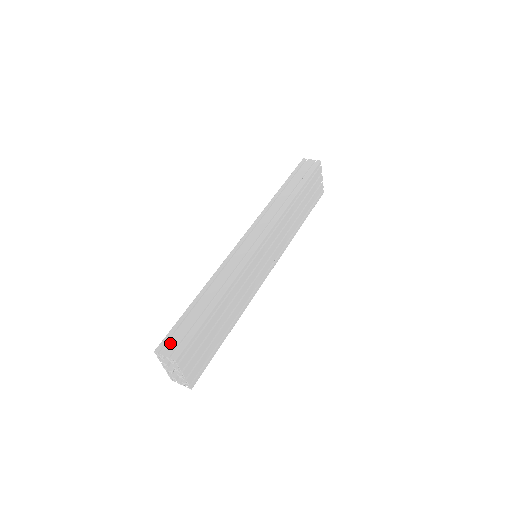
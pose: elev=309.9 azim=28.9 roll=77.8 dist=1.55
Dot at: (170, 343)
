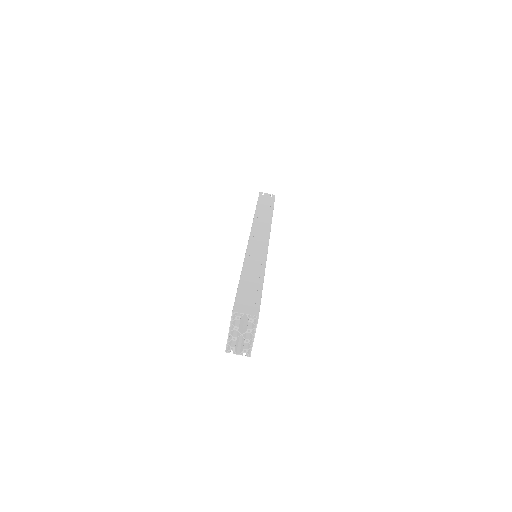
Dot at: (244, 305)
